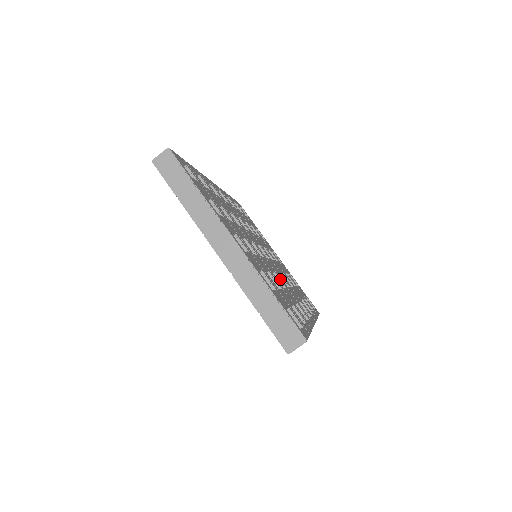
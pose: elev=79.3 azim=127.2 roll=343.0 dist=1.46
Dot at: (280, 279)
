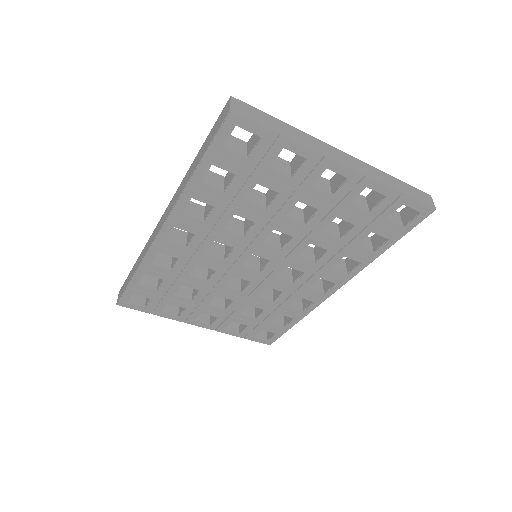
Dot at: occluded
